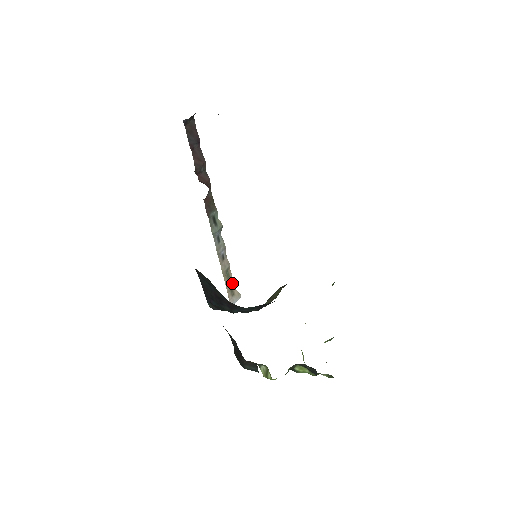
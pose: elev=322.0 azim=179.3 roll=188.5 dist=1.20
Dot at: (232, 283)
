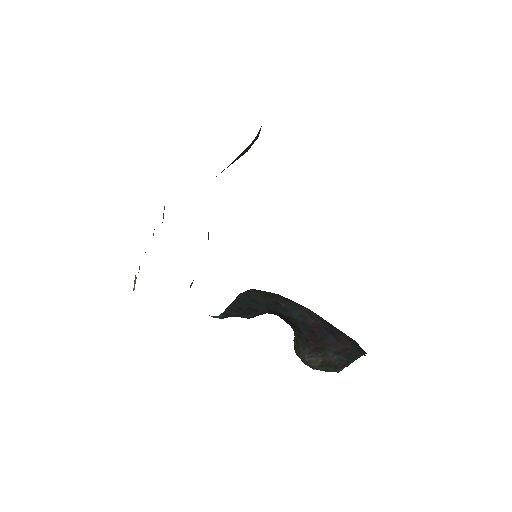
Dot at: (139, 269)
